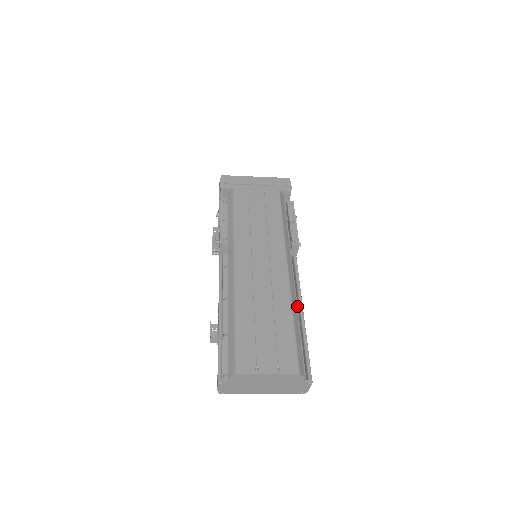
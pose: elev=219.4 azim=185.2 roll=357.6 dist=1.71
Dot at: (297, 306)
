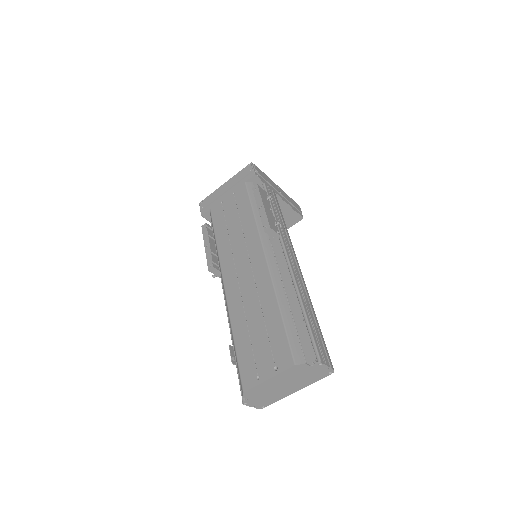
Dot at: occluded
